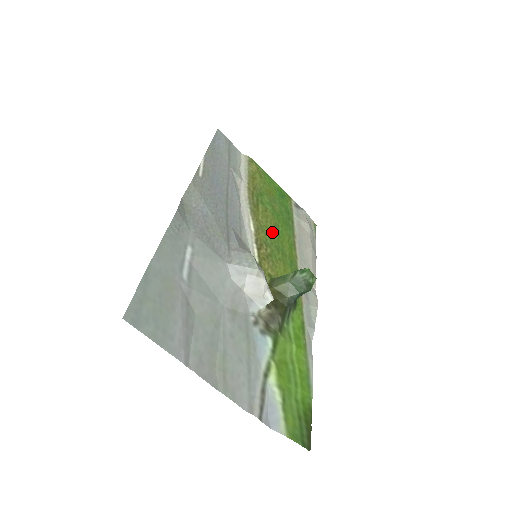
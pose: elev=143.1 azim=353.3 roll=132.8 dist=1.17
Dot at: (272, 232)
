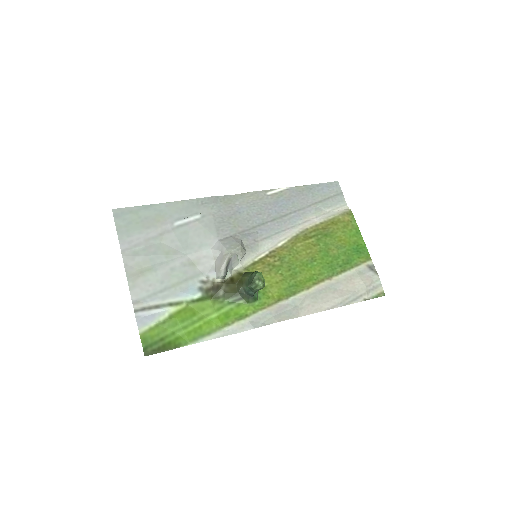
Dot at: (300, 258)
